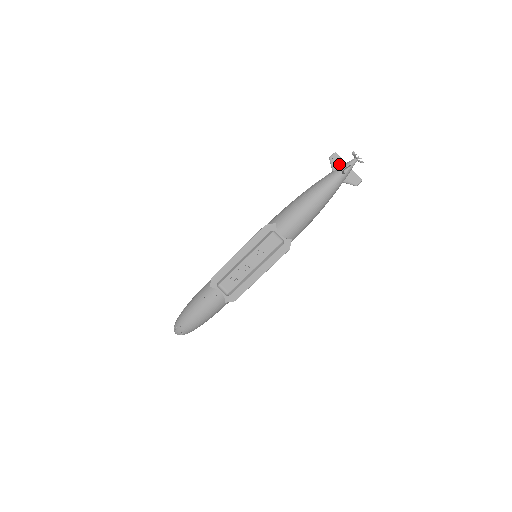
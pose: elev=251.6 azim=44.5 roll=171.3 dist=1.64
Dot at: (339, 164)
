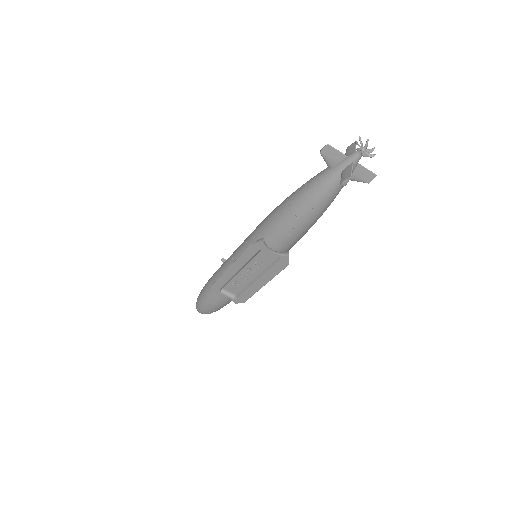
Dot at: (337, 159)
